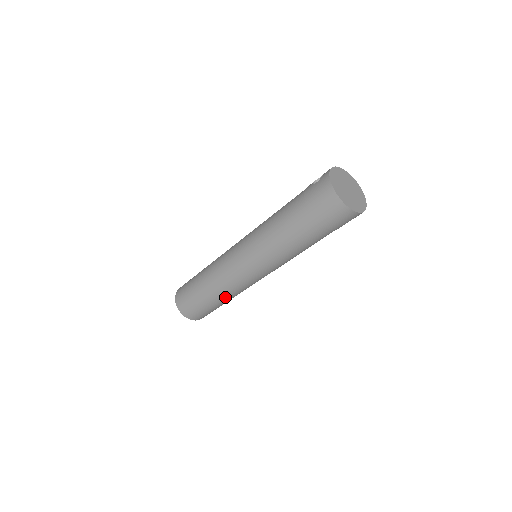
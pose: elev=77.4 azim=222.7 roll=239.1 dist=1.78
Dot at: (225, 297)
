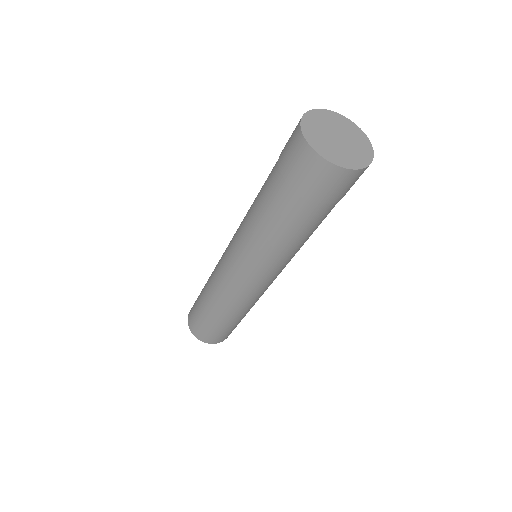
Dot at: (214, 303)
